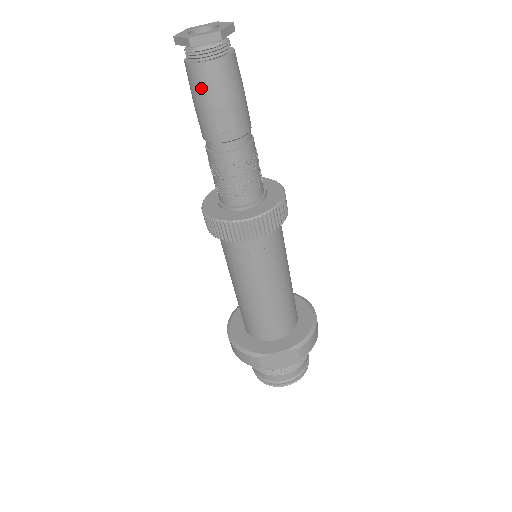
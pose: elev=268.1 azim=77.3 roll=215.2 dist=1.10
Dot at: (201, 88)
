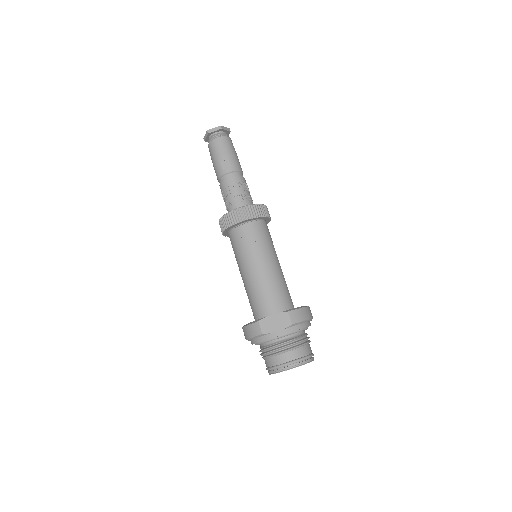
Dot at: (214, 151)
